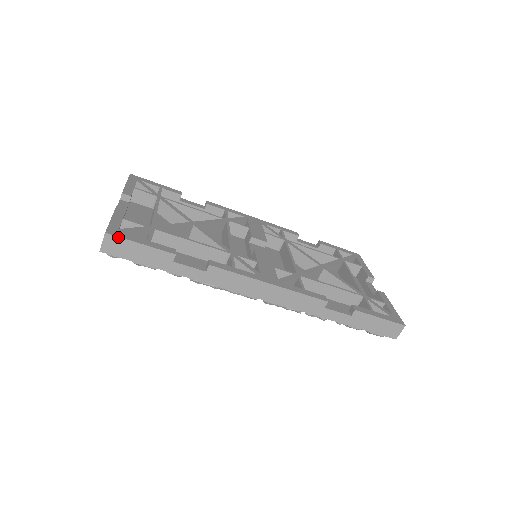
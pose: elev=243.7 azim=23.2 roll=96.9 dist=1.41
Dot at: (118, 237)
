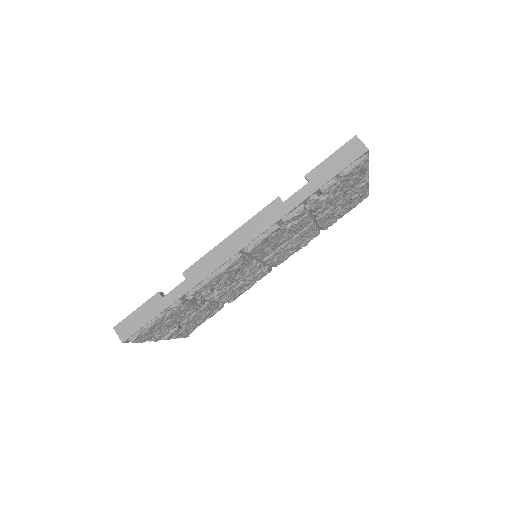
Dot at: (121, 322)
